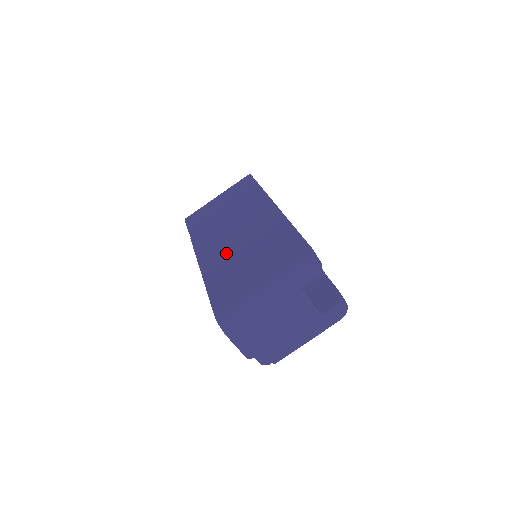
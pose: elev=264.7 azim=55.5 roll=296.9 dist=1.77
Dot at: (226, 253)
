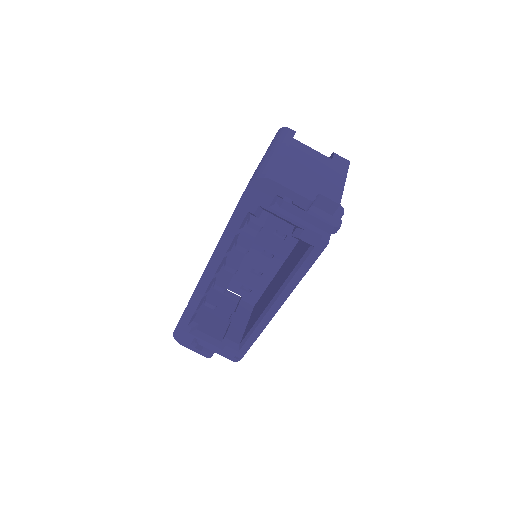
Dot at: occluded
